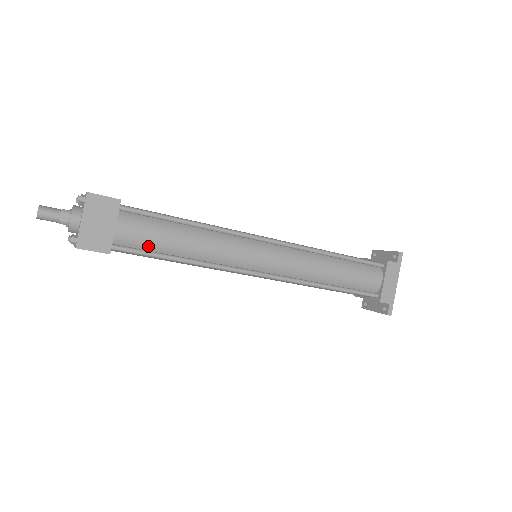
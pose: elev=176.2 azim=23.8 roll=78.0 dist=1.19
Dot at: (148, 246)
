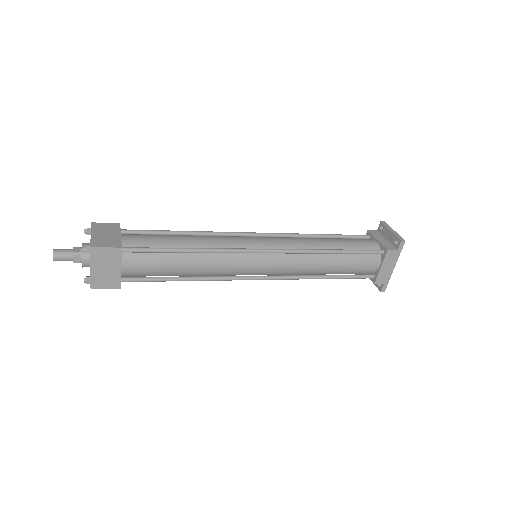
Dot at: (153, 274)
